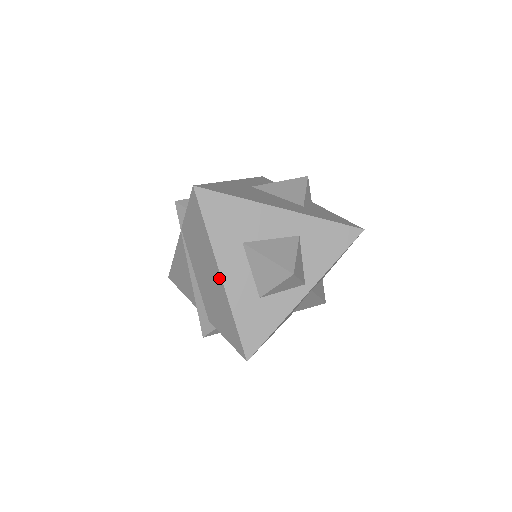
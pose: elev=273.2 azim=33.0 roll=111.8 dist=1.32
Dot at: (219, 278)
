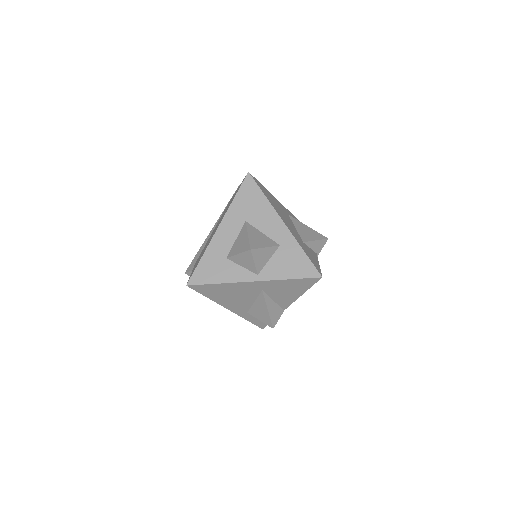
Dot at: (217, 229)
